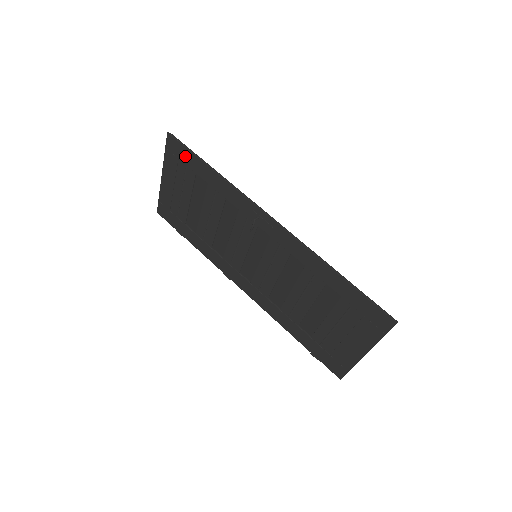
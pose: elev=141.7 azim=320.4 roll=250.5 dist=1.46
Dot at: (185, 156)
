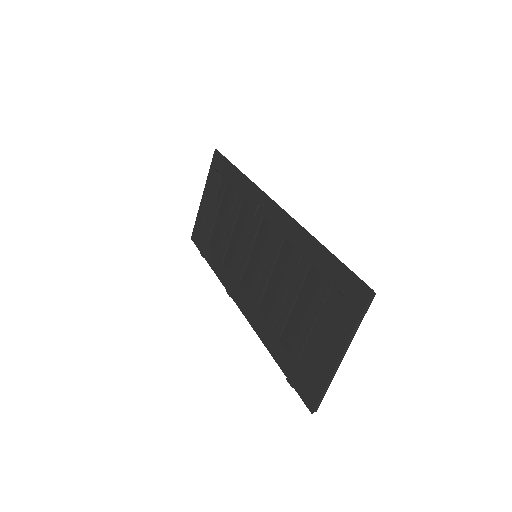
Dot at: (222, 166)
